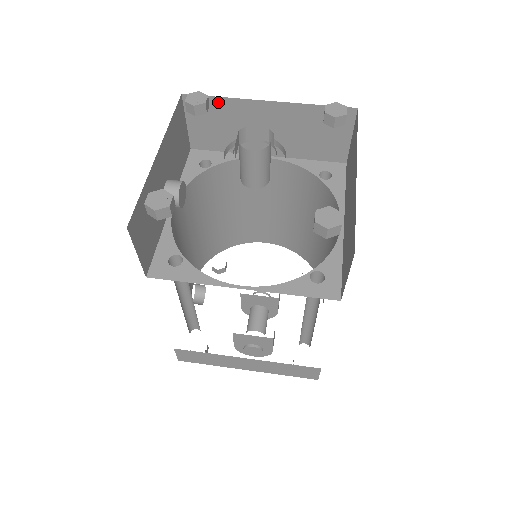
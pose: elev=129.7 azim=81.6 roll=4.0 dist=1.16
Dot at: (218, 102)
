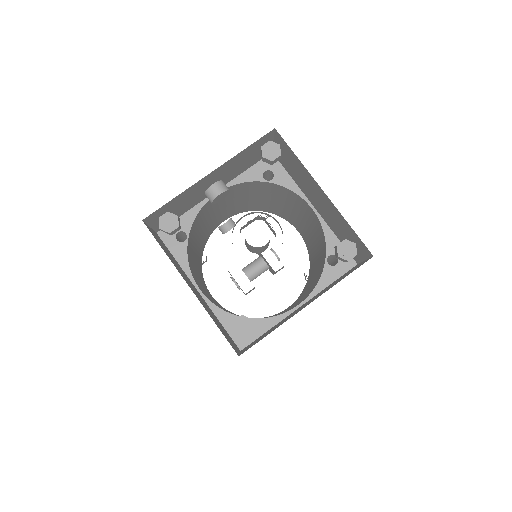
Dot at: (295, 156)
